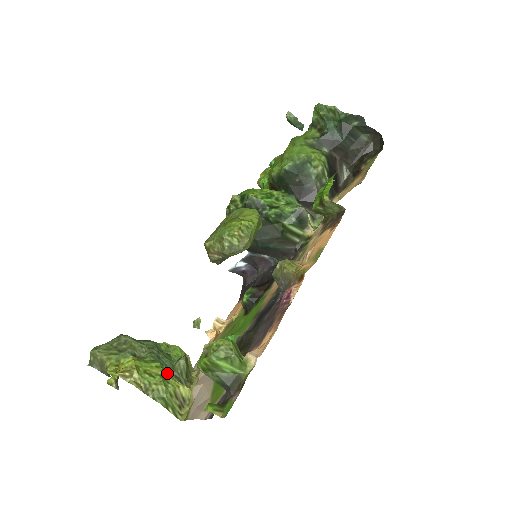
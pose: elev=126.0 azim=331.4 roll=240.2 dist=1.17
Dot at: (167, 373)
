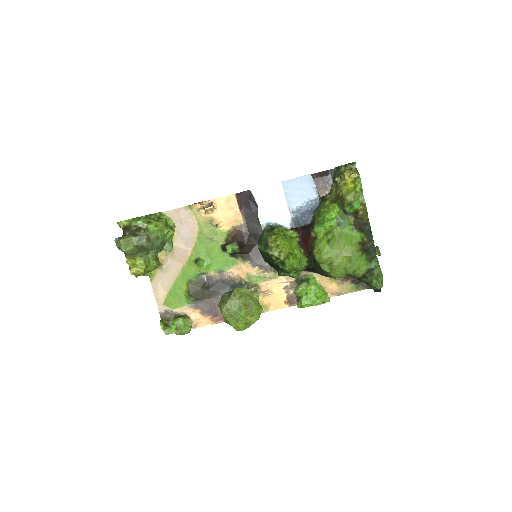
Dot at: (157, 264)
